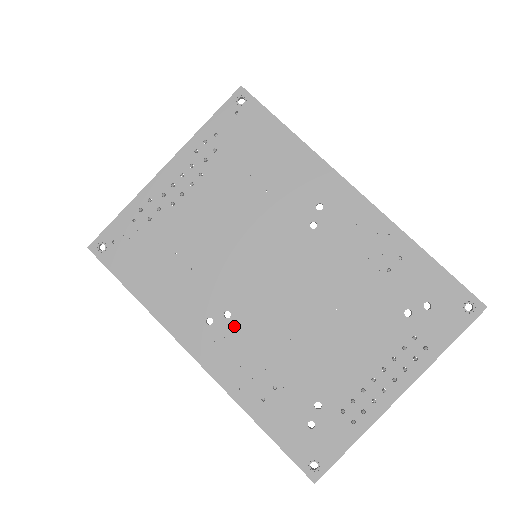
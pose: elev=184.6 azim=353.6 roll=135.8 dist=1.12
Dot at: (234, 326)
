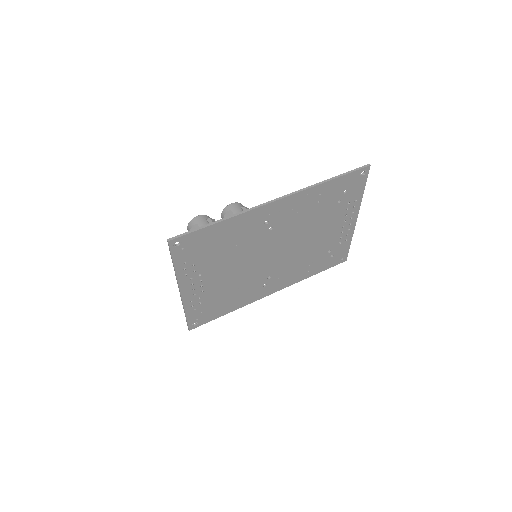
Dot at: (276, 276)
